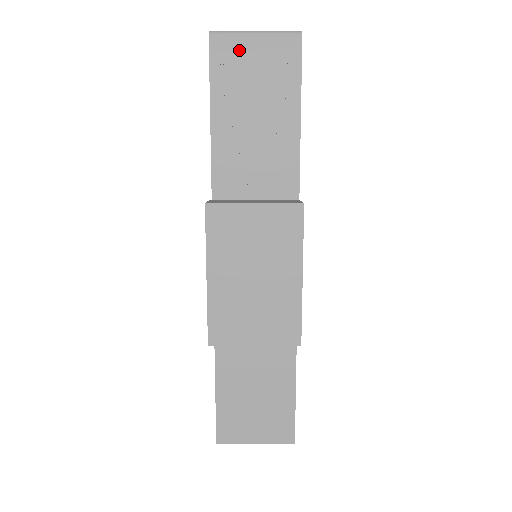
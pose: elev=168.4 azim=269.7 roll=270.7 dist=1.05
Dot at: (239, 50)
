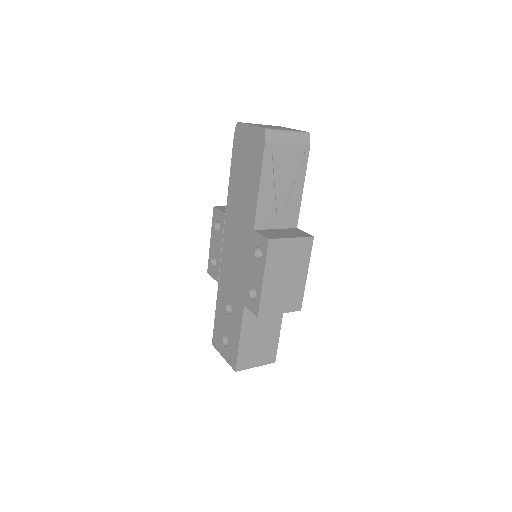
Dot at: (280, 143)
